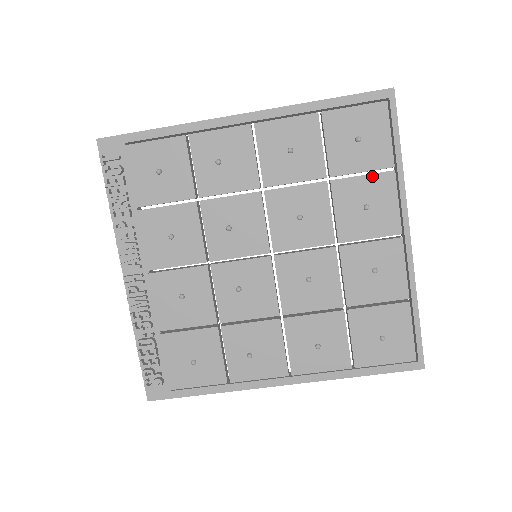
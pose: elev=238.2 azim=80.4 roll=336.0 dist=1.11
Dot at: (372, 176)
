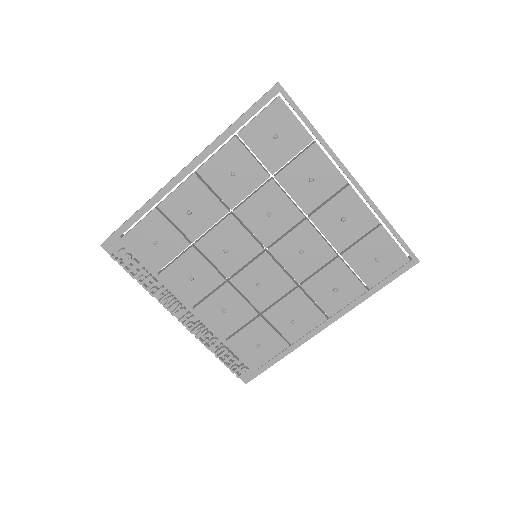
Dot at: (302, 156)
